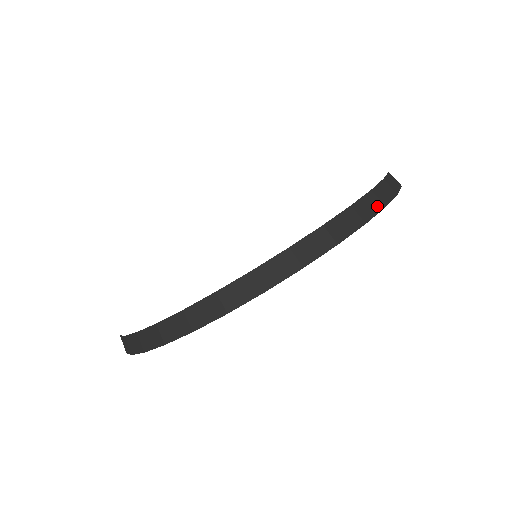
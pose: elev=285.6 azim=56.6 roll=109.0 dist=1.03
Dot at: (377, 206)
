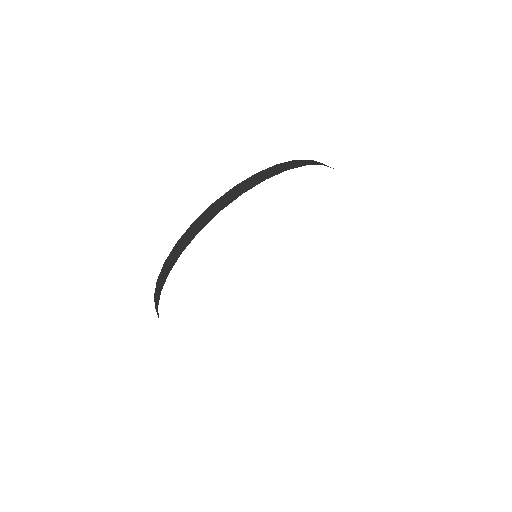
Dot at: occluded
